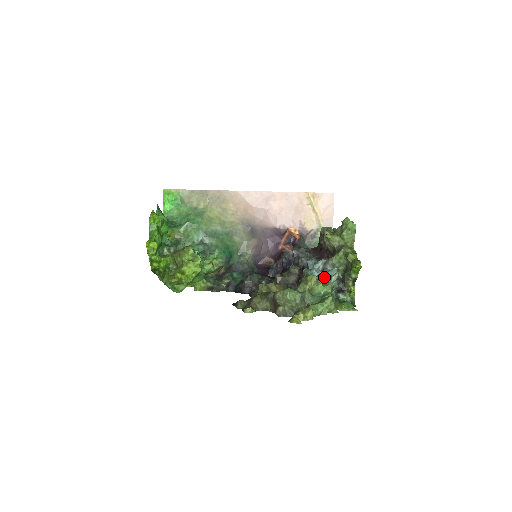
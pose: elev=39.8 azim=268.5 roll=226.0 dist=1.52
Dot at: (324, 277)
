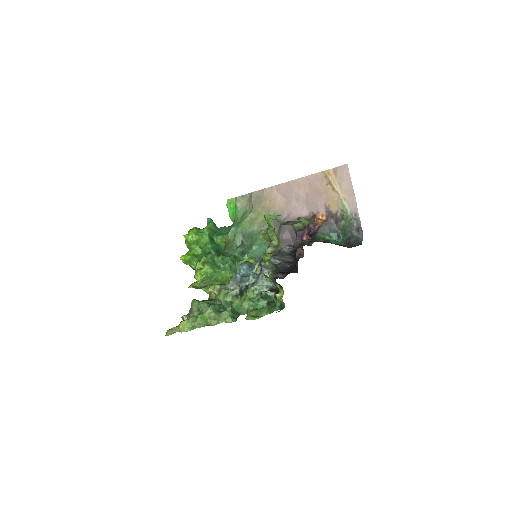
Dot at: occluded
